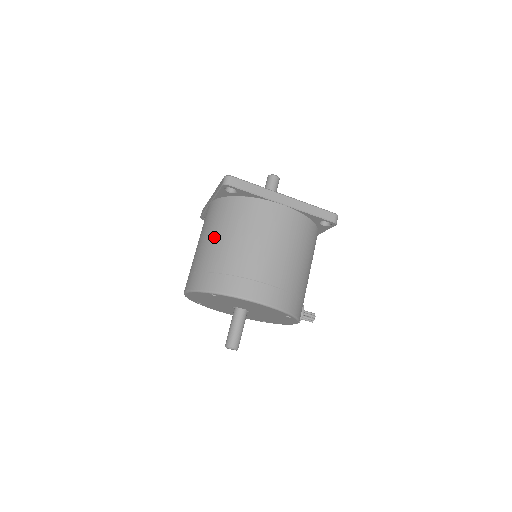
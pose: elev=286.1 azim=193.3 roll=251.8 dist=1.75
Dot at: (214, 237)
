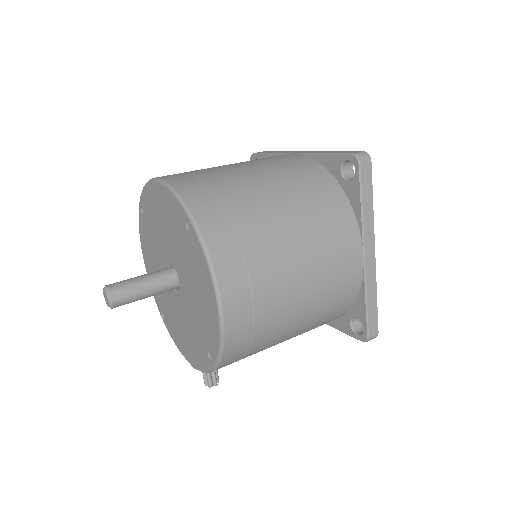
Dot at: (269, 180)
